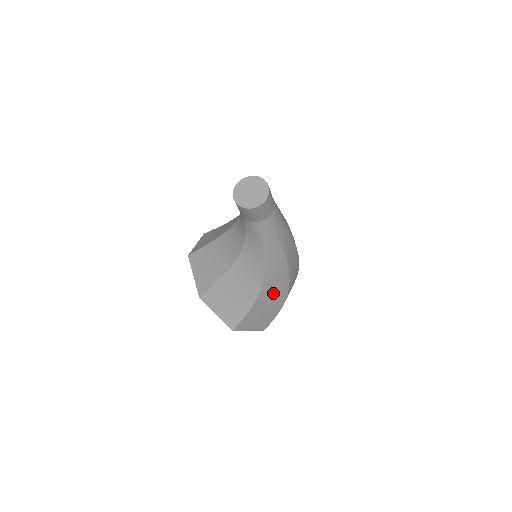
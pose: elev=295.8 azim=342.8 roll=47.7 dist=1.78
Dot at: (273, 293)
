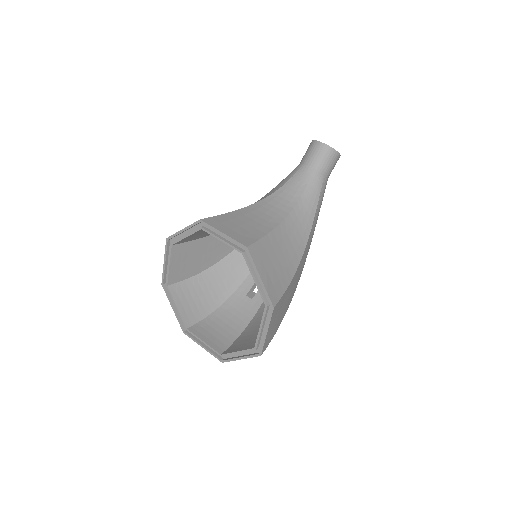
Dot at: (295, 282)
